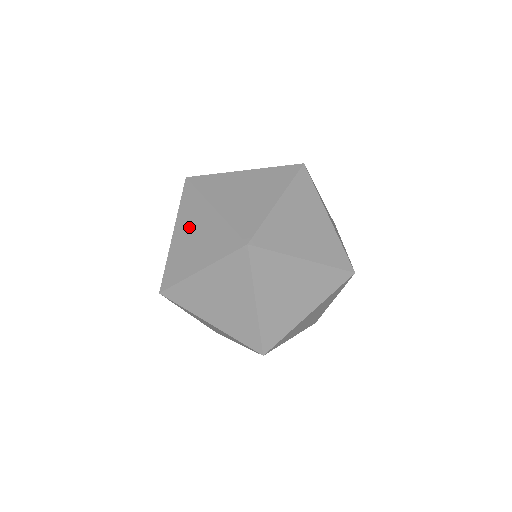
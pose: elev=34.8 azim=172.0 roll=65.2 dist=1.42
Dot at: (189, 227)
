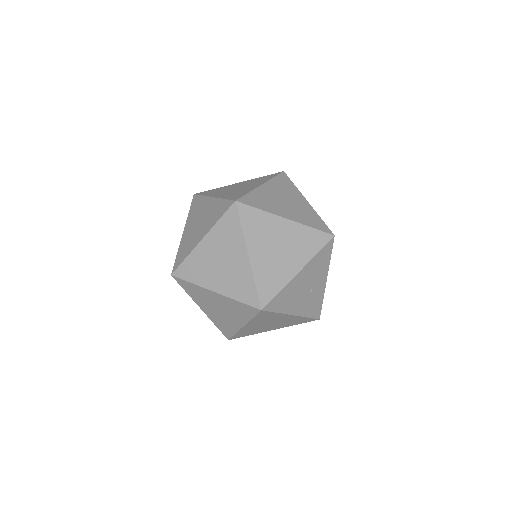
Dot at: occluded
